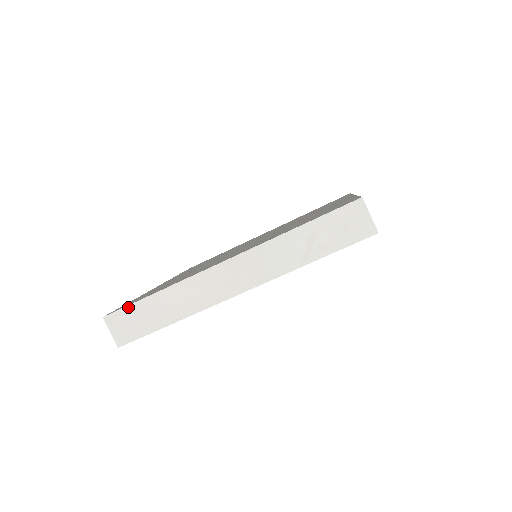
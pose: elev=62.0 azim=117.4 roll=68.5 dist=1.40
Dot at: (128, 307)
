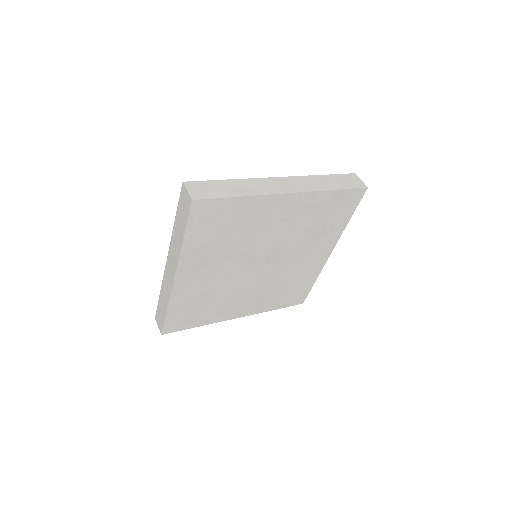
Dot at: (157, 307)
